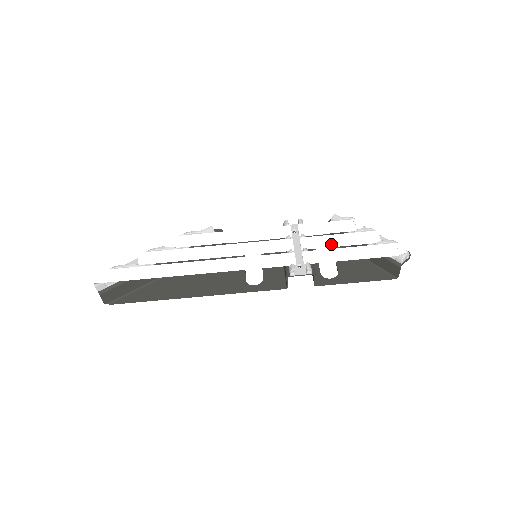
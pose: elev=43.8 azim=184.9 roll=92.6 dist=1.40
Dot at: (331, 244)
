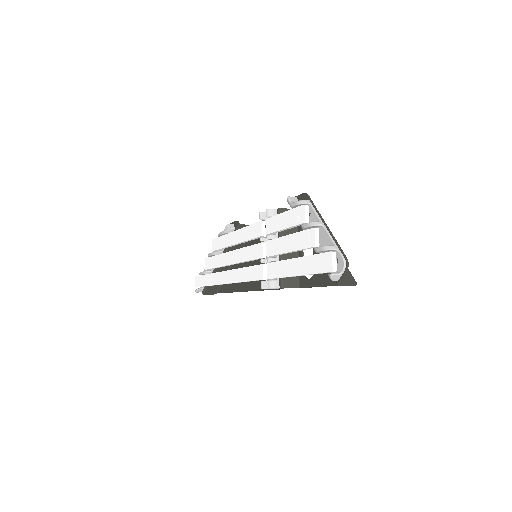
Dot at: (282, 253)
